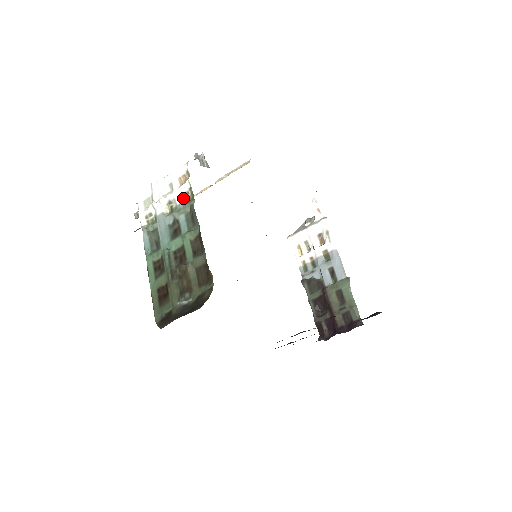
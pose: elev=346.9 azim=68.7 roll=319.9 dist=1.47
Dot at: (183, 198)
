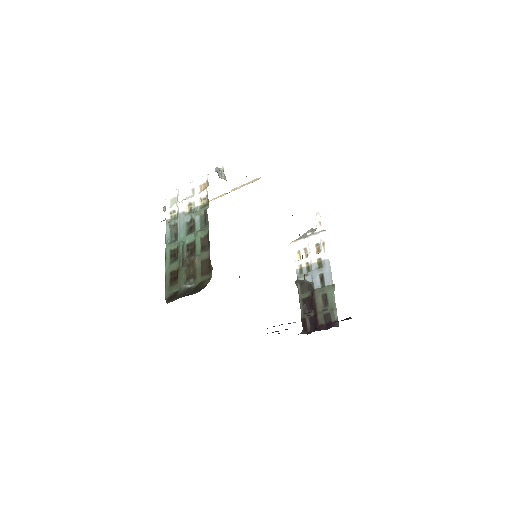
Dot at: (201, 202)
